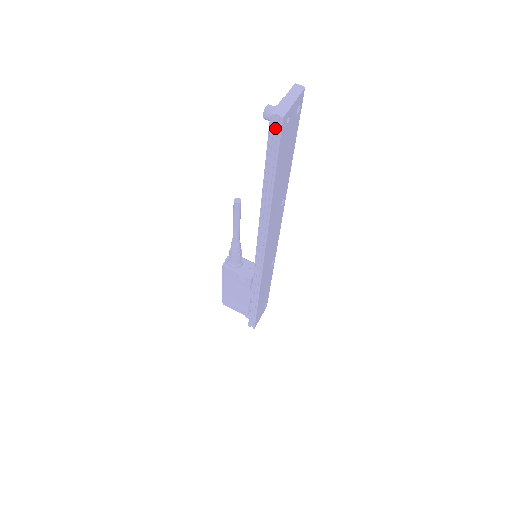
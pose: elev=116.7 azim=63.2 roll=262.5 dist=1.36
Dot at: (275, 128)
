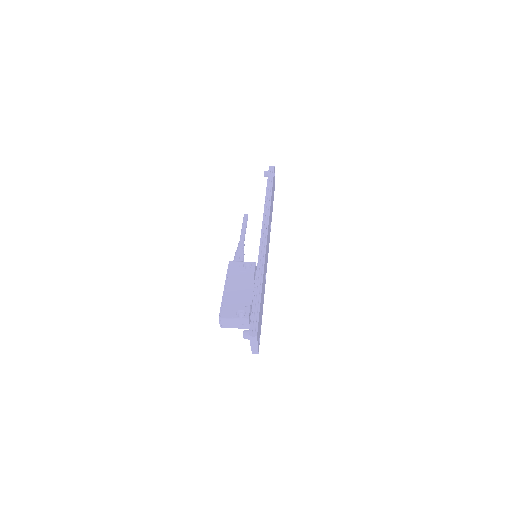
Dot at: (271, 170)
